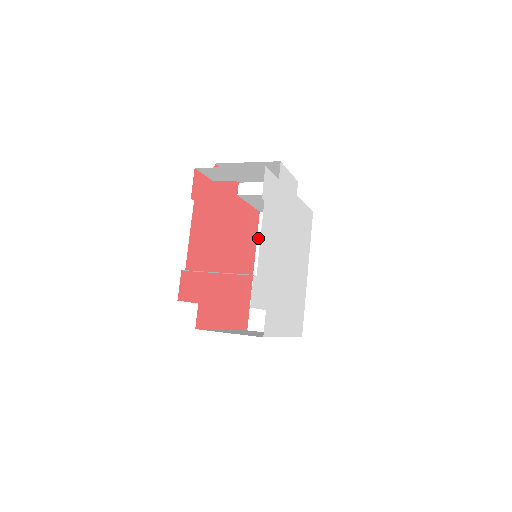
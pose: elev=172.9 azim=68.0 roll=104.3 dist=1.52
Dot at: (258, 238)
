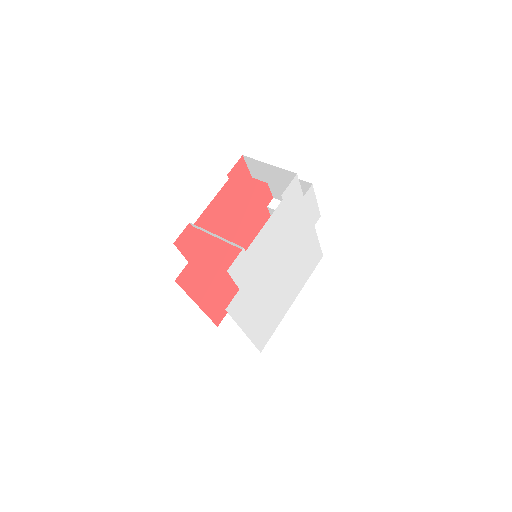
Dot at: occluded
